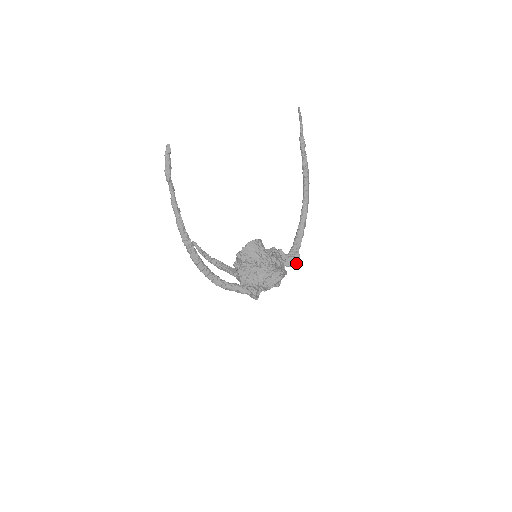
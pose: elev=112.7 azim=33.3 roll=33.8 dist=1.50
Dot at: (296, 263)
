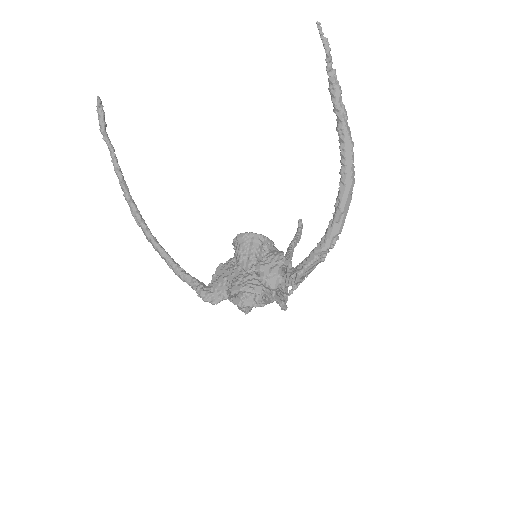
Dot at: (293, 285)
